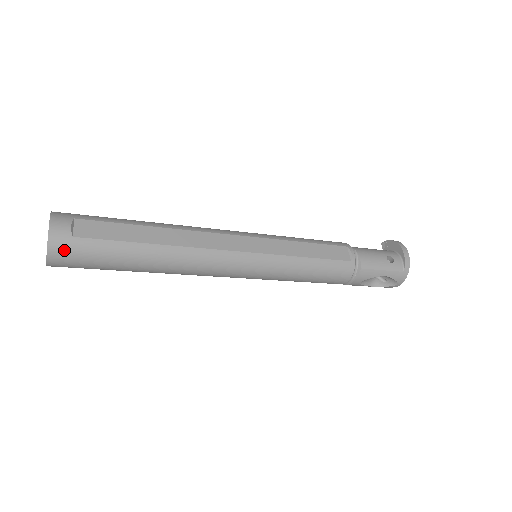
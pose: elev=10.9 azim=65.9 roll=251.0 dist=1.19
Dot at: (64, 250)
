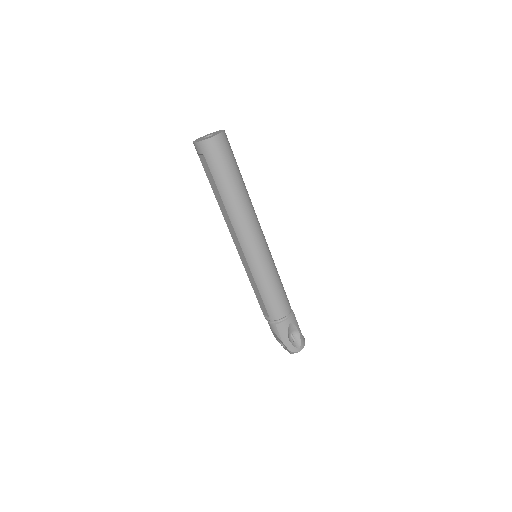
Dot at: (227, 140)
